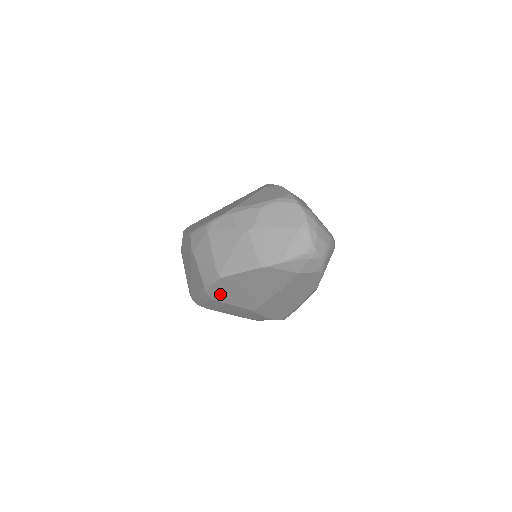
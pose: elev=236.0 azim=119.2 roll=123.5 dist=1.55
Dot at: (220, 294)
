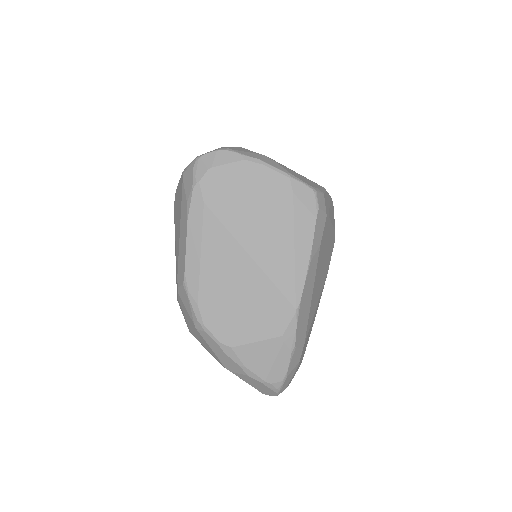
Dot at: occluded
